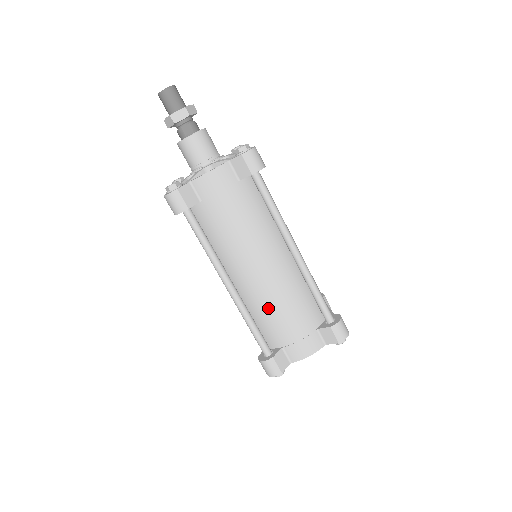
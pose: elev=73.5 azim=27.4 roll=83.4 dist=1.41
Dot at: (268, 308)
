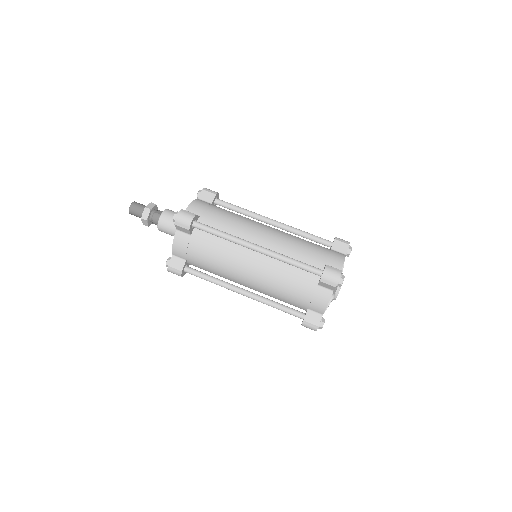
Dot at: (292, 247)
